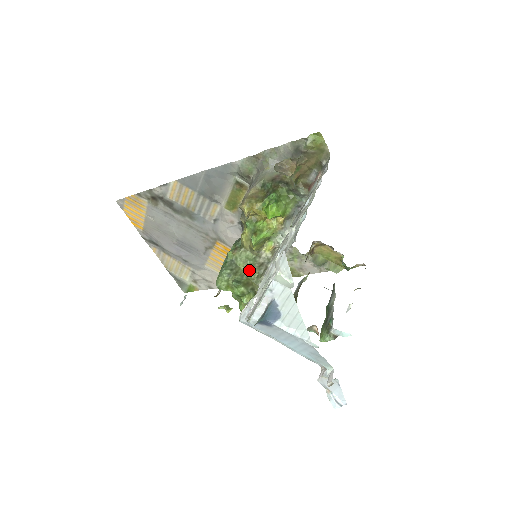
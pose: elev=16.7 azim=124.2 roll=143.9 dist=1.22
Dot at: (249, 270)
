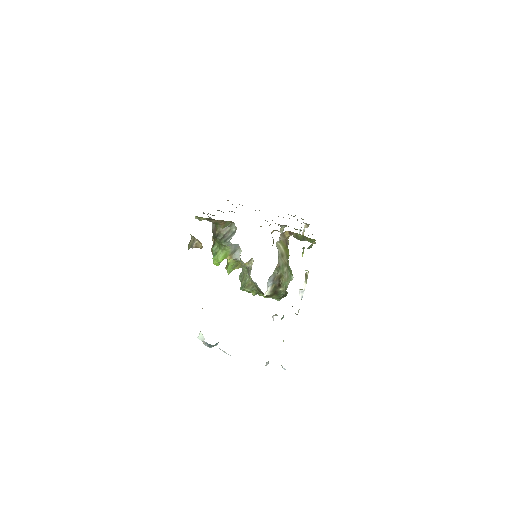
Dot at: occluded
